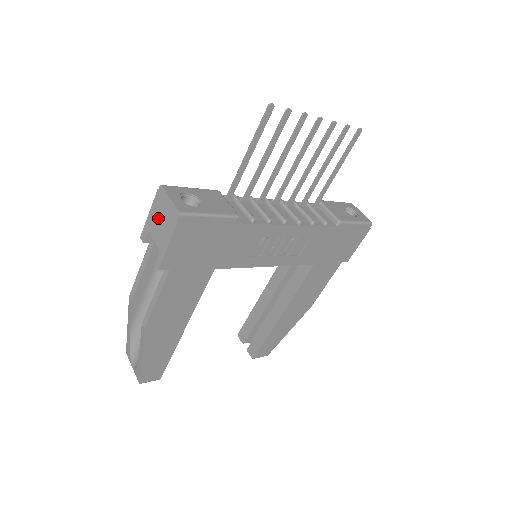
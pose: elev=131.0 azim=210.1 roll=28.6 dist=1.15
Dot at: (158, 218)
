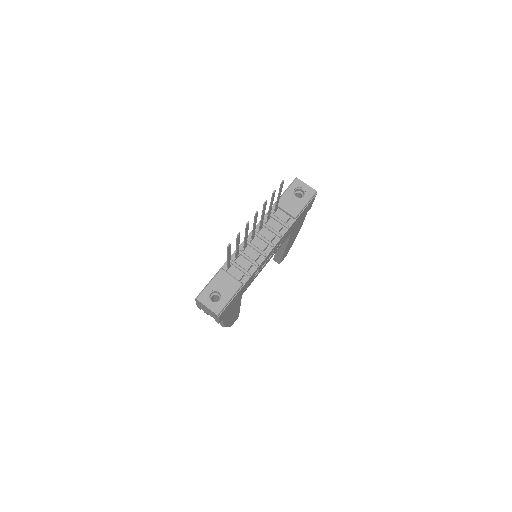
Dot at: (204, 309)
